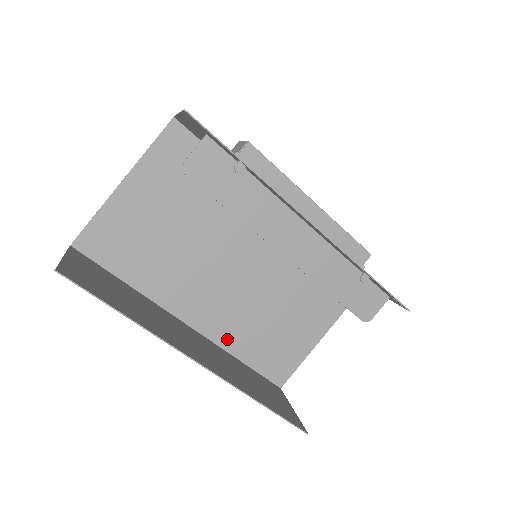
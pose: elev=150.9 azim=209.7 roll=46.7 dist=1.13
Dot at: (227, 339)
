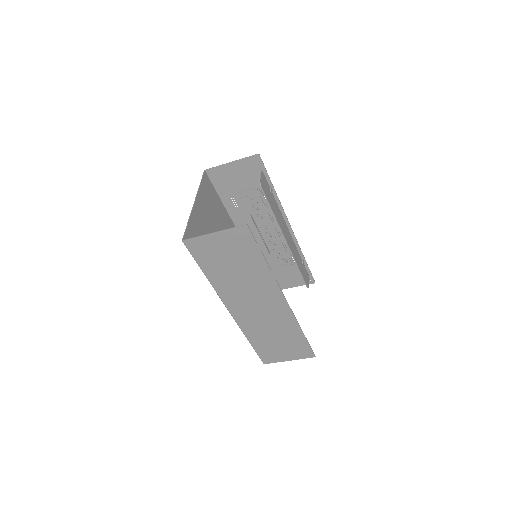
Dot at: occluded
